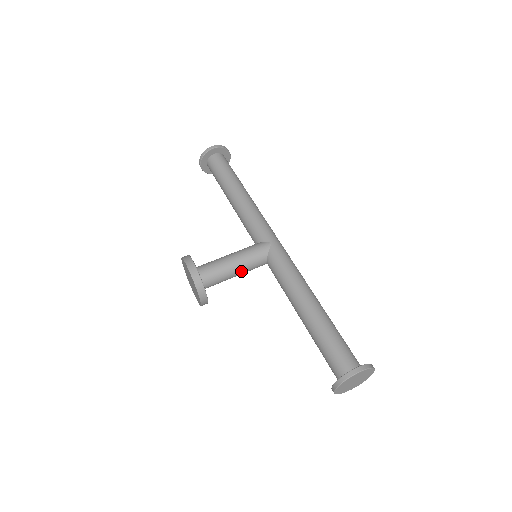
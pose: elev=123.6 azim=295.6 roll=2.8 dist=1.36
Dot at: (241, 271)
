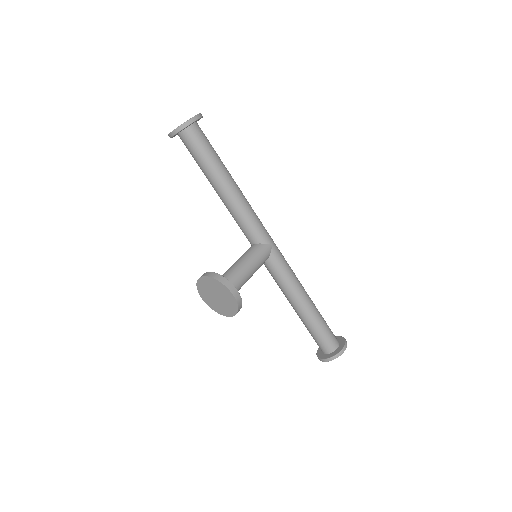
Dot at: (251, 276)
